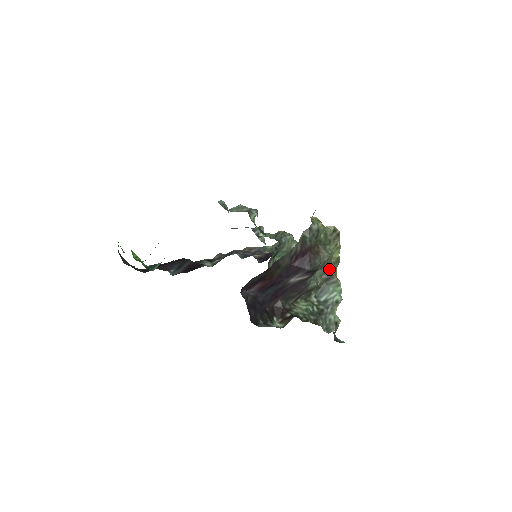
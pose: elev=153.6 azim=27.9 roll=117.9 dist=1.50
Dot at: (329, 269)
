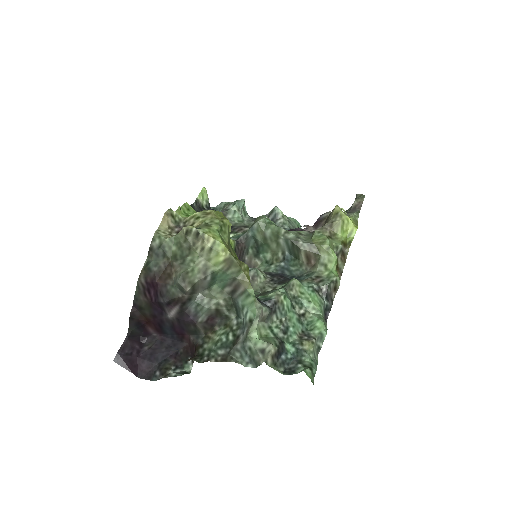
Dot at: (227, 278)
